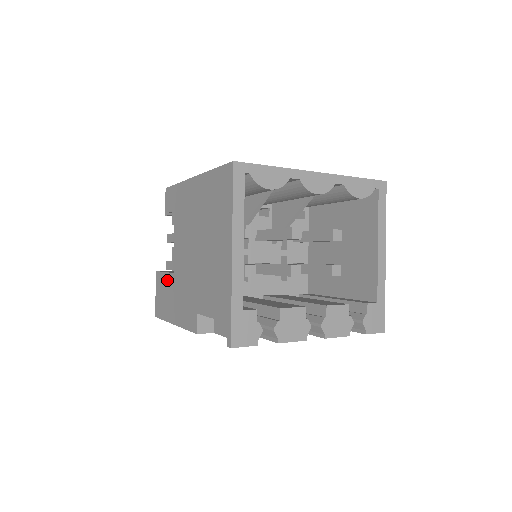
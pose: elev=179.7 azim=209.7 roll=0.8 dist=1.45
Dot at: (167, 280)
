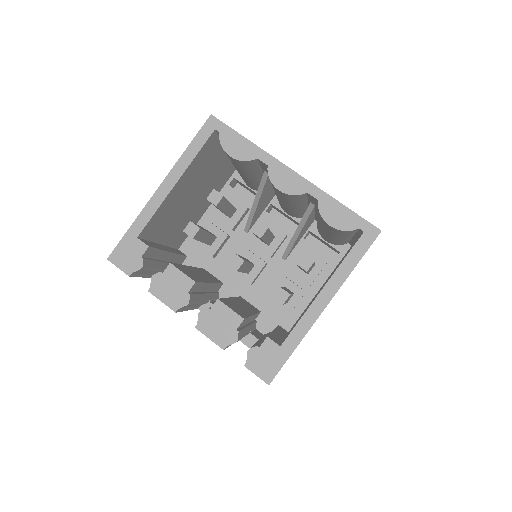
Dot at: occluded
